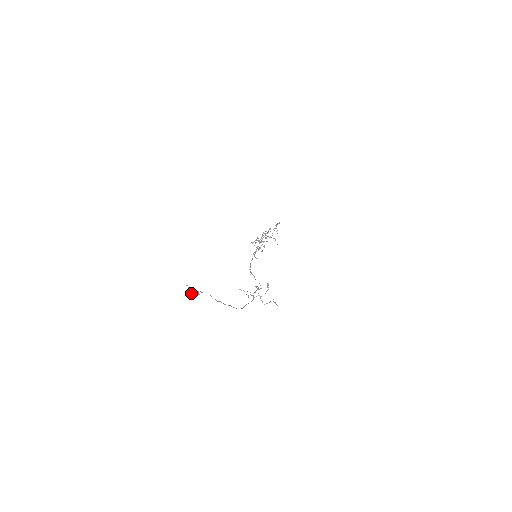
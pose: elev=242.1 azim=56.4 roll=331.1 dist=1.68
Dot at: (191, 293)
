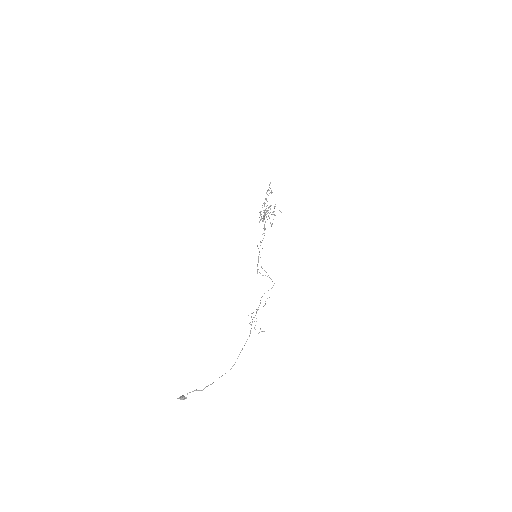
Dot at: occluded
